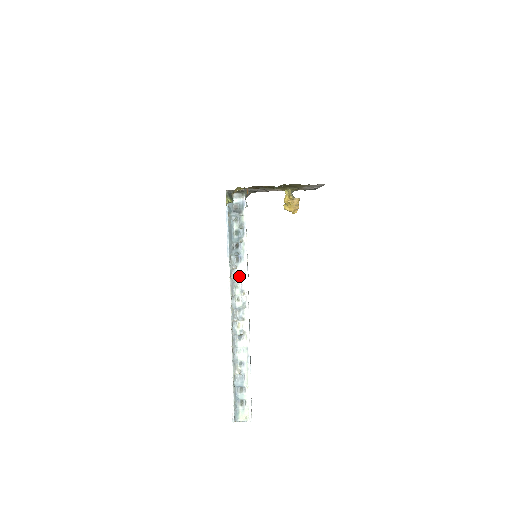
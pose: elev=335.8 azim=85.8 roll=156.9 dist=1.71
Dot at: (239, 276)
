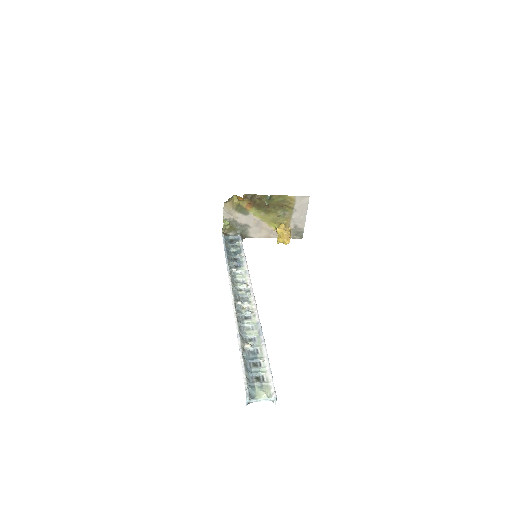
Dot at: (240, 275)
